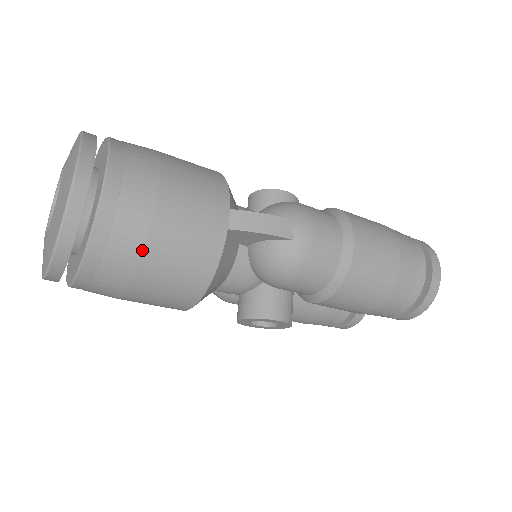
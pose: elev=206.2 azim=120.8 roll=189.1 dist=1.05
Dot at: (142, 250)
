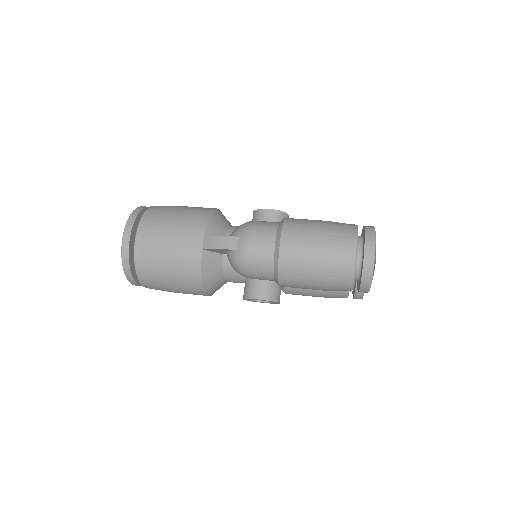
Dot at: (159, 268)
